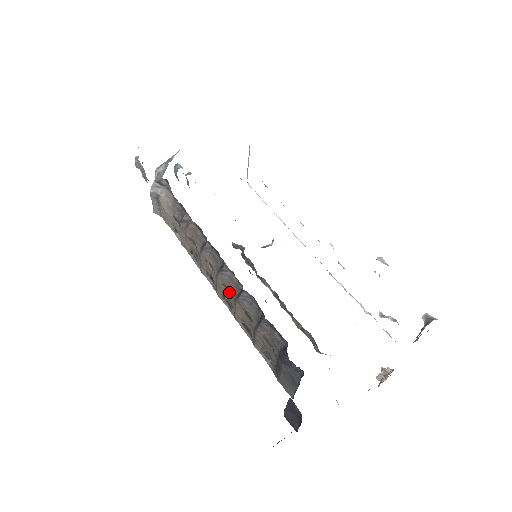
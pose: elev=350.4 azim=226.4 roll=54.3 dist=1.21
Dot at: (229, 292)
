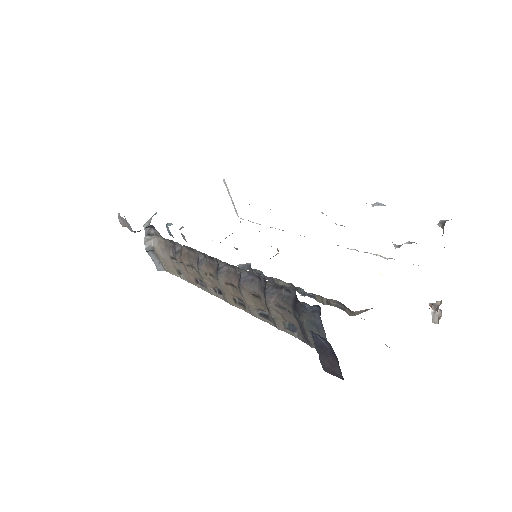
Dot at: (233, 287)
